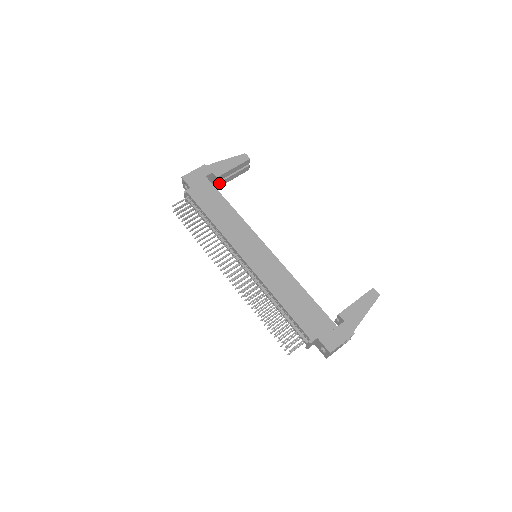
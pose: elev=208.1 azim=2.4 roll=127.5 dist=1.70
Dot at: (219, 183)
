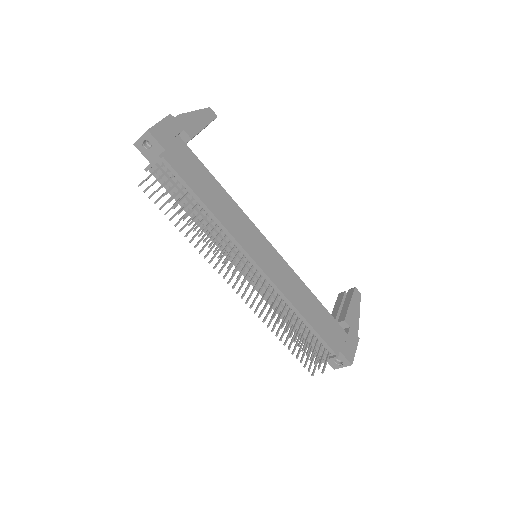
Dot at: occluded
